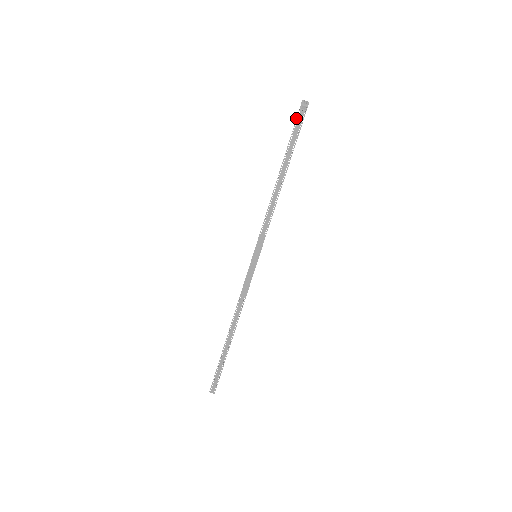
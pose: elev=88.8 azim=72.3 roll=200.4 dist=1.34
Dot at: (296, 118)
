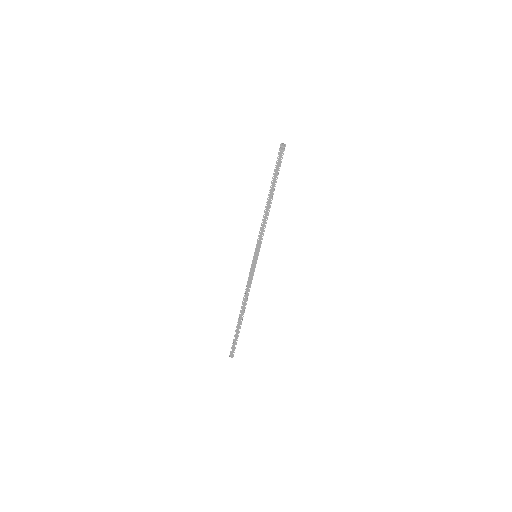
Dot at: occluded
